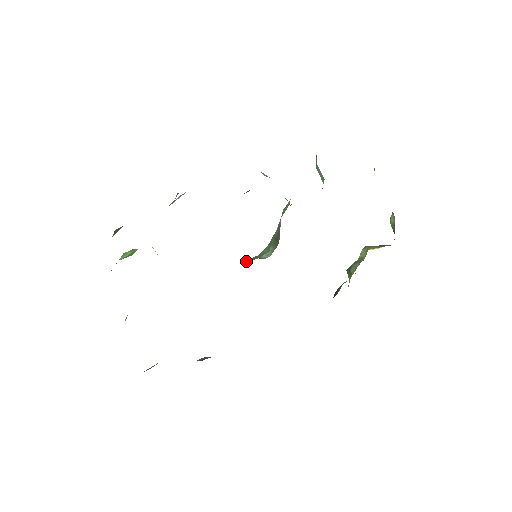
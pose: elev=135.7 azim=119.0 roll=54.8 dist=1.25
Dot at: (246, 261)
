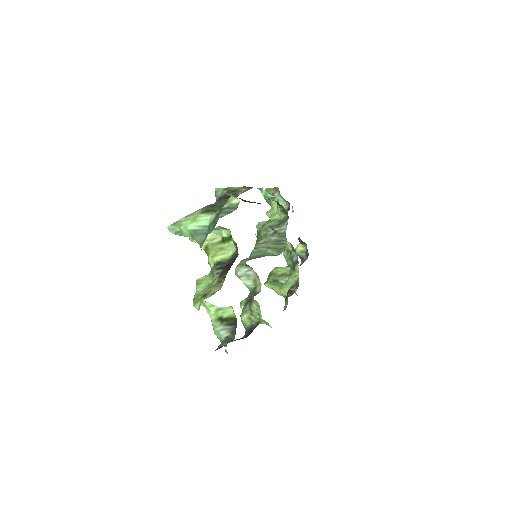
Dot at: (251, 259)
